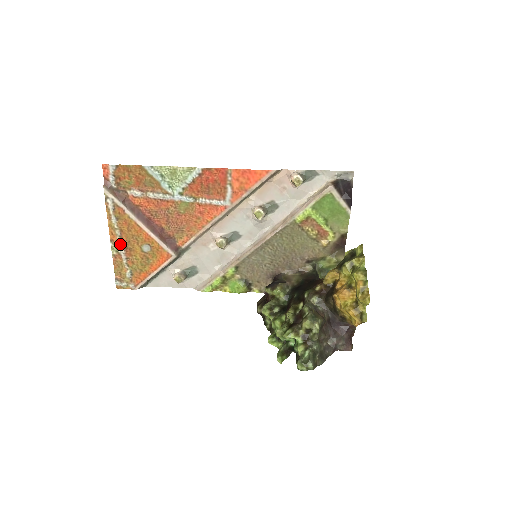
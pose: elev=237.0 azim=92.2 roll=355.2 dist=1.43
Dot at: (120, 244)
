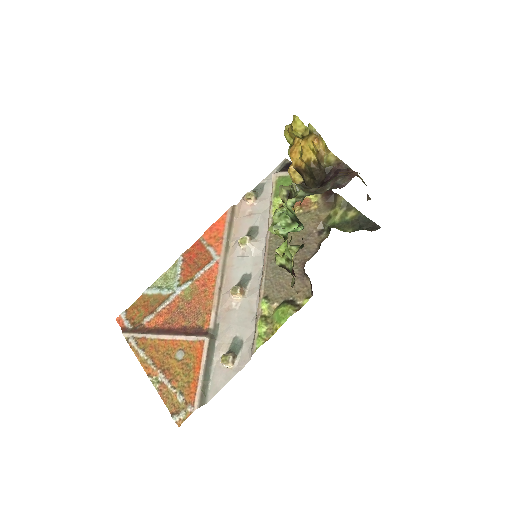
Dot at: (157, 371)
